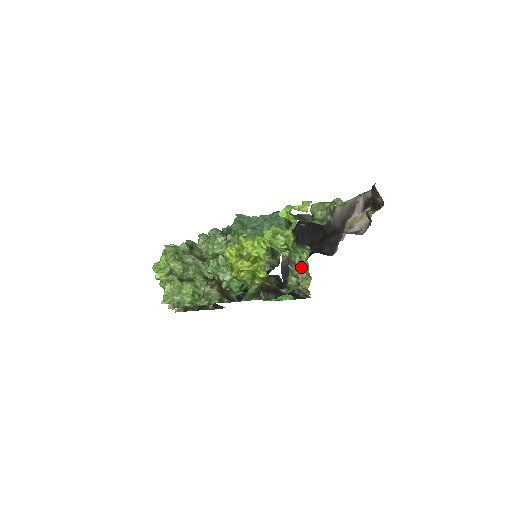
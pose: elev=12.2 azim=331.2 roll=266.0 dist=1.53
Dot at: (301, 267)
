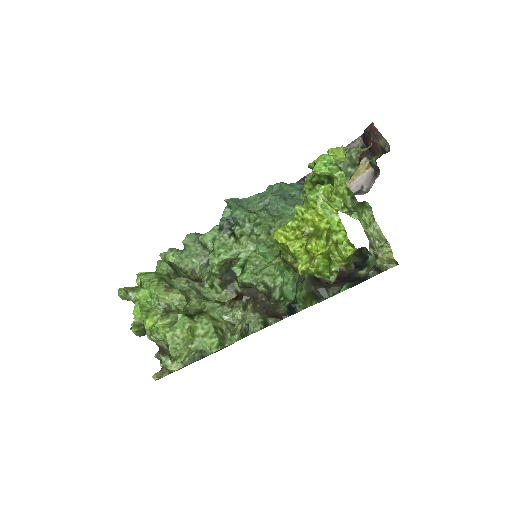
Dot at: (370, 233)
